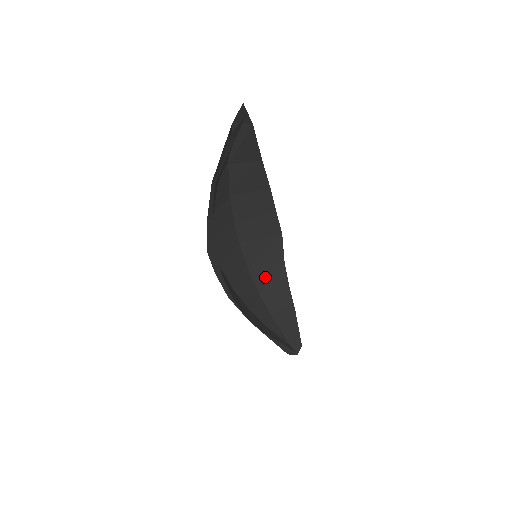
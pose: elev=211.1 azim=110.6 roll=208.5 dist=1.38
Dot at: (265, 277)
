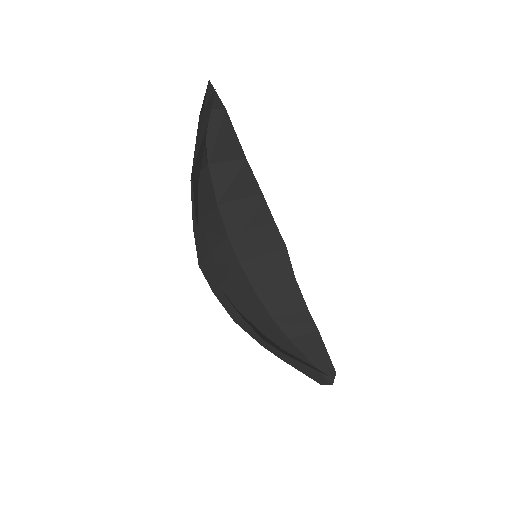
Dot at: (276, 298)
